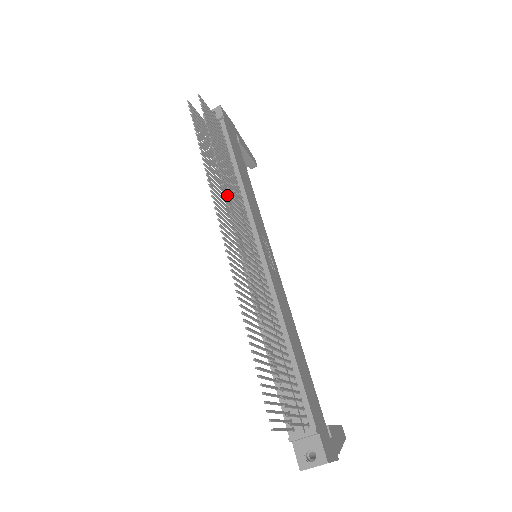
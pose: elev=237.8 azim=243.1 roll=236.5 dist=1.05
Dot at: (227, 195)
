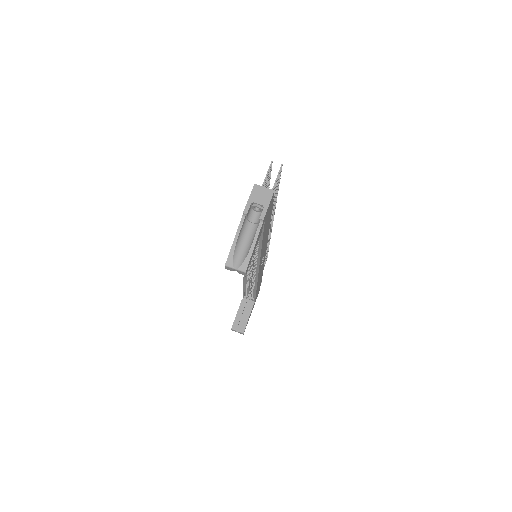
Dot at: occluded
